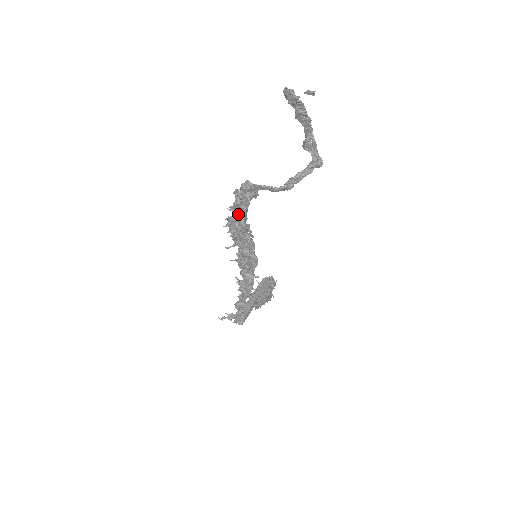
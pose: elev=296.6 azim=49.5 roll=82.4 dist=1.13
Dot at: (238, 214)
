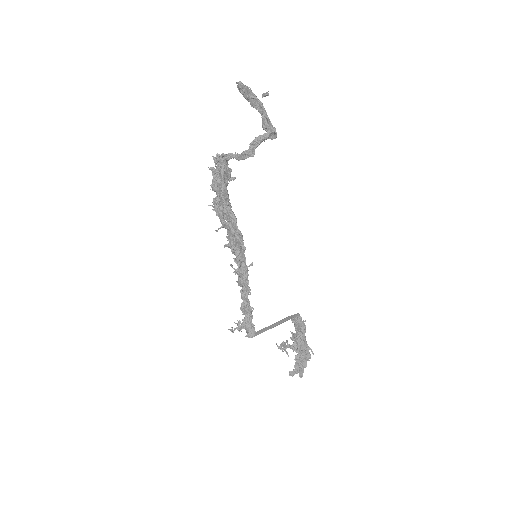
Dot at: (219, 192)
